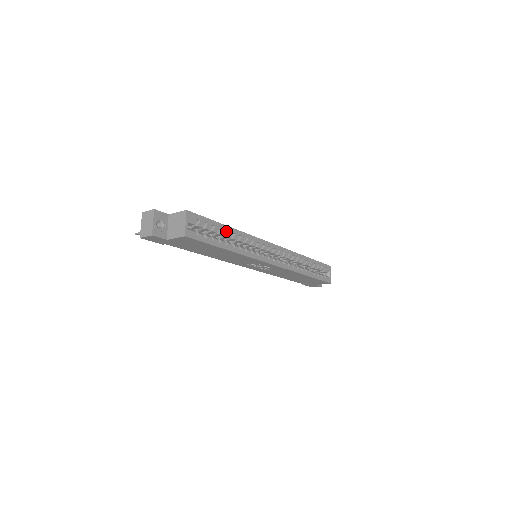
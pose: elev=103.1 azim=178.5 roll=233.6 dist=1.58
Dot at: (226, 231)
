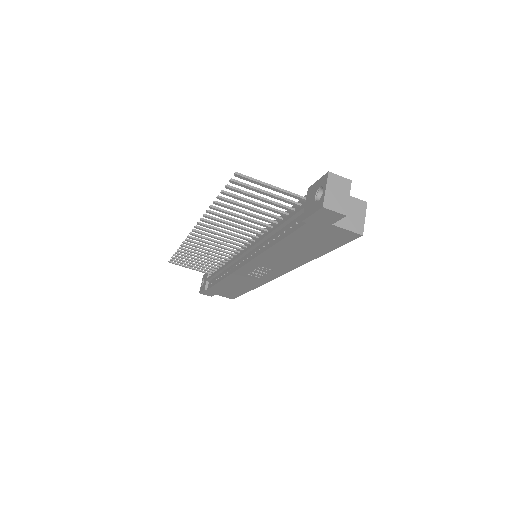
Dot at: occluded
